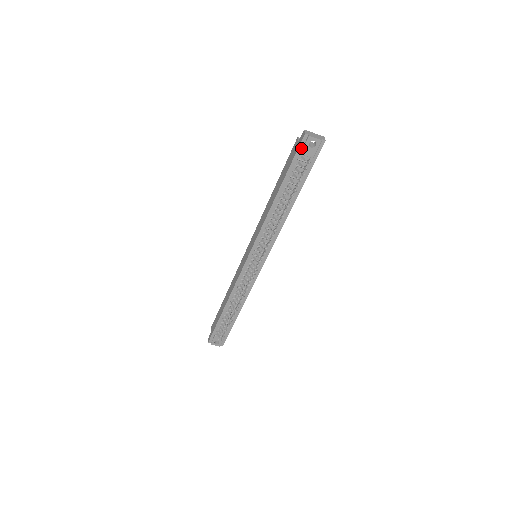
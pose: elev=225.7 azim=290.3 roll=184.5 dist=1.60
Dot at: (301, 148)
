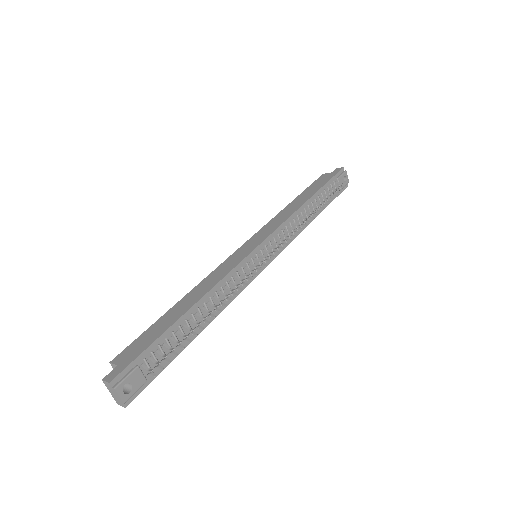
Dot at: (338, 175)
